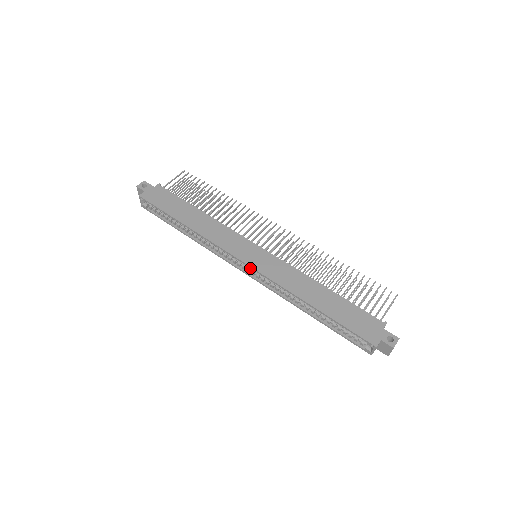
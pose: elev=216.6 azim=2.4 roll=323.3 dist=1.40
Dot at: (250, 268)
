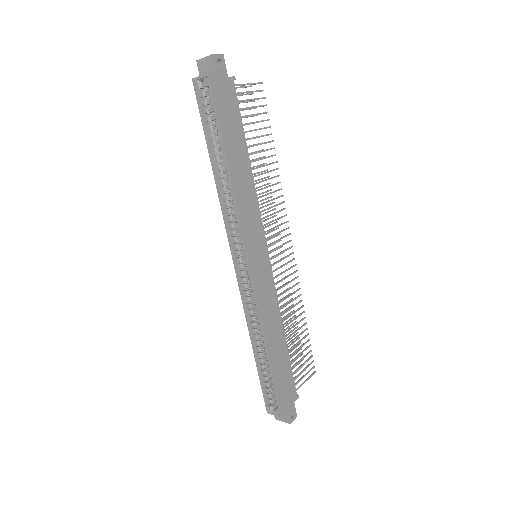
Dot at: (244, 266)
